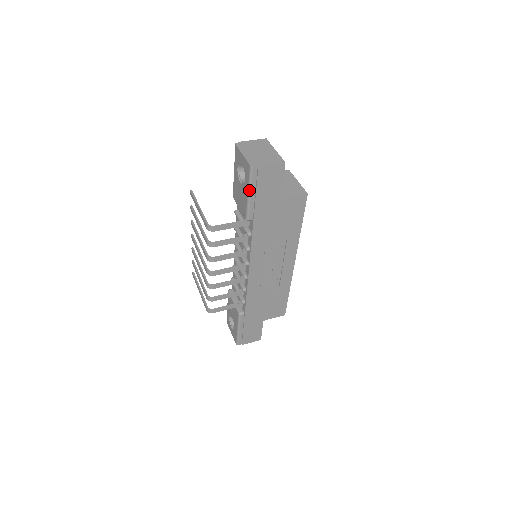
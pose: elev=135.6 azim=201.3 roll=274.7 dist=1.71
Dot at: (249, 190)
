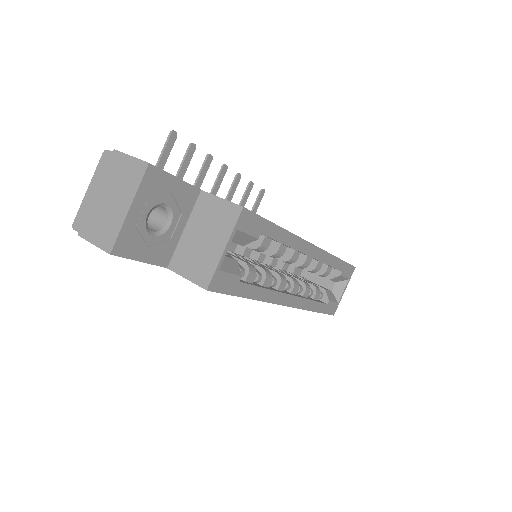
Dot at: occluded
